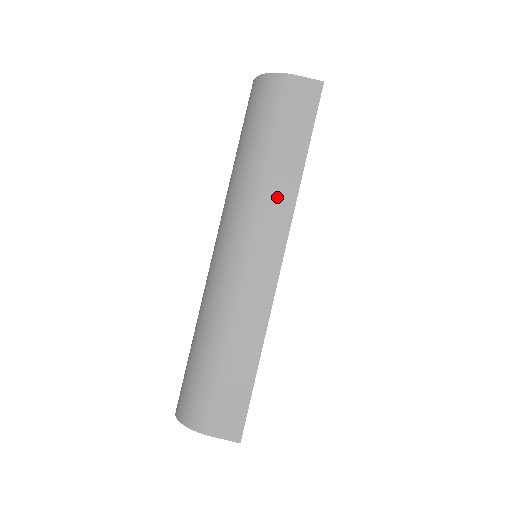
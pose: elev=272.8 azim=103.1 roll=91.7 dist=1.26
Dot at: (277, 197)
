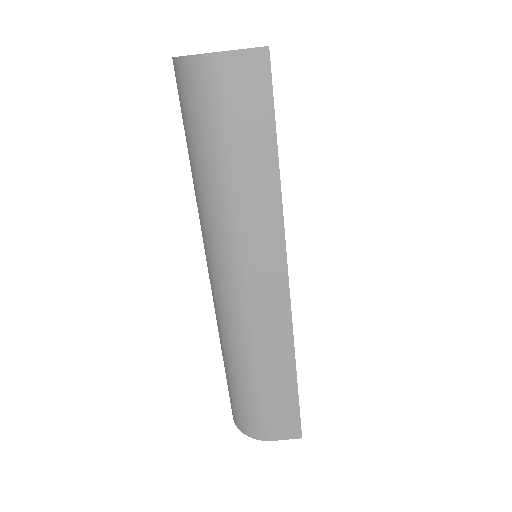
Dot at: (259, 218)
